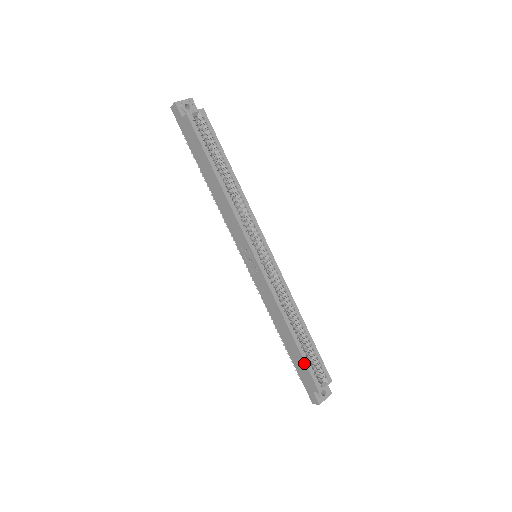
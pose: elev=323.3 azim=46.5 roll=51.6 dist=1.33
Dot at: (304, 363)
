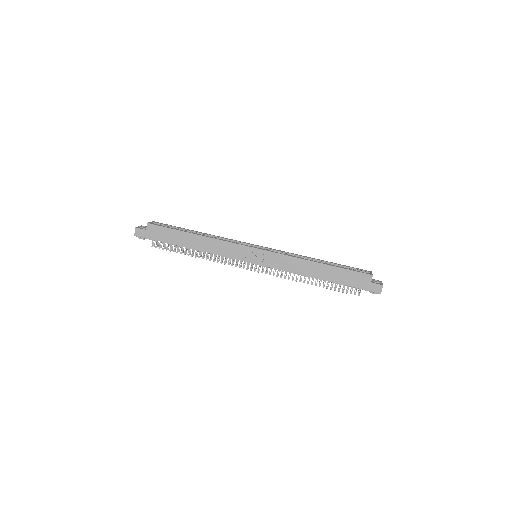
Dot at: (345, 270)
